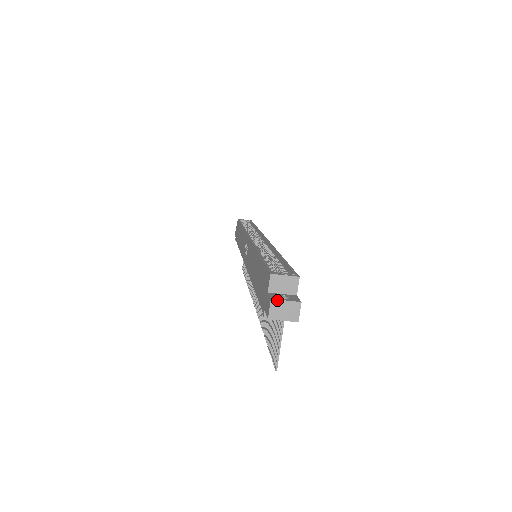
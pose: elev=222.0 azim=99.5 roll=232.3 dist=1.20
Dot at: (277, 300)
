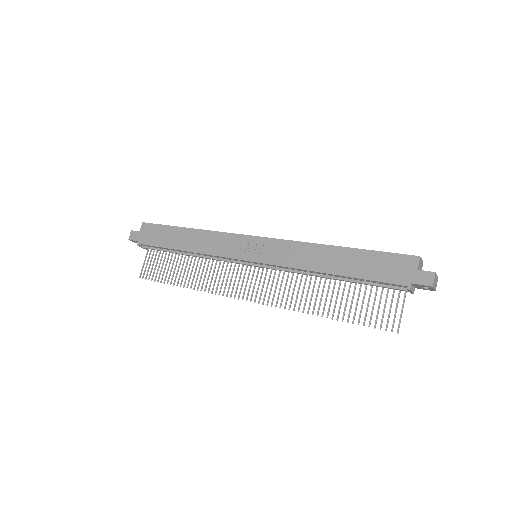
Dot at: occluded
